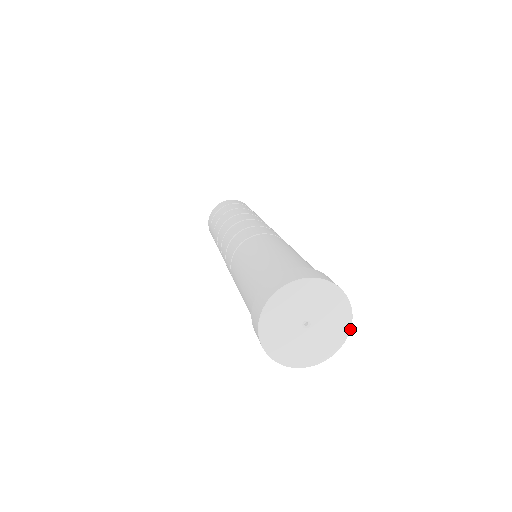
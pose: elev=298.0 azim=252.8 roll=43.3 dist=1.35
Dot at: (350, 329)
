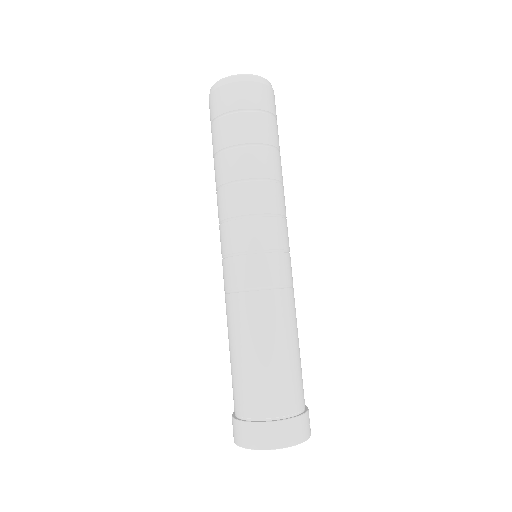
Dot at: occluded
